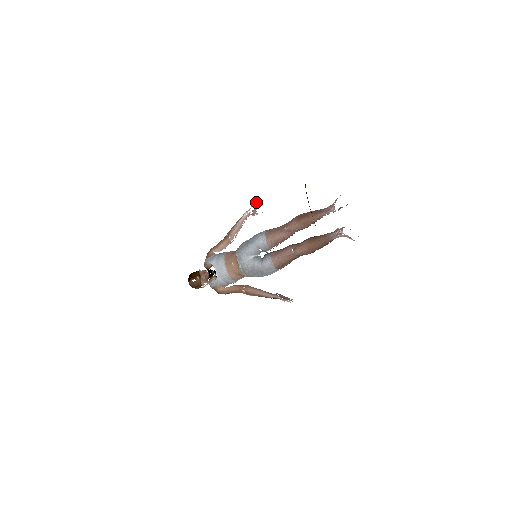
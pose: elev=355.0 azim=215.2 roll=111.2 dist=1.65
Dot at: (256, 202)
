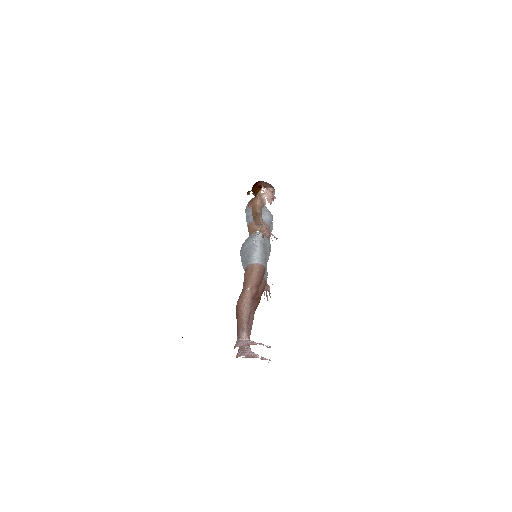
Dot at: (263, 236)
